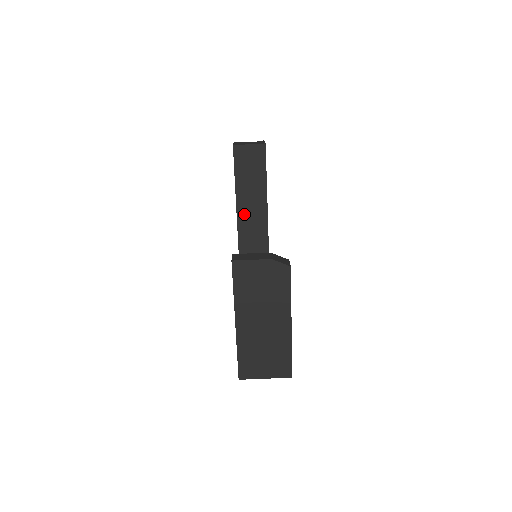
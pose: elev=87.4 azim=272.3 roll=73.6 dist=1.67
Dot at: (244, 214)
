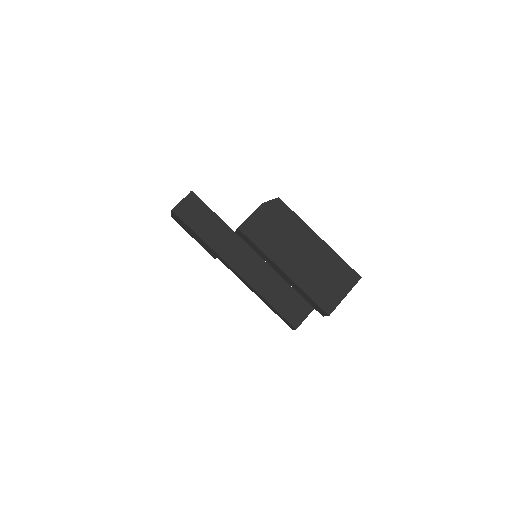
Dot at: (222, 249)
